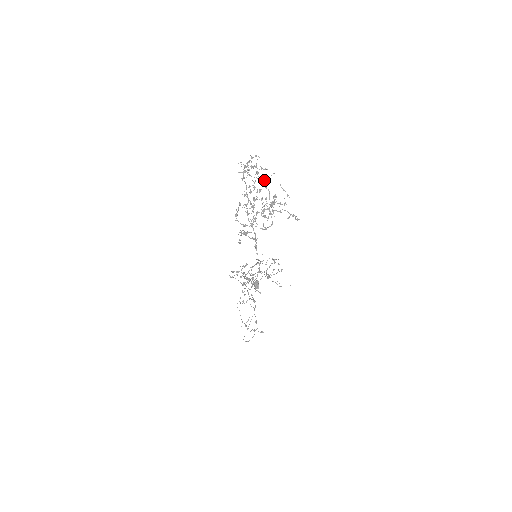
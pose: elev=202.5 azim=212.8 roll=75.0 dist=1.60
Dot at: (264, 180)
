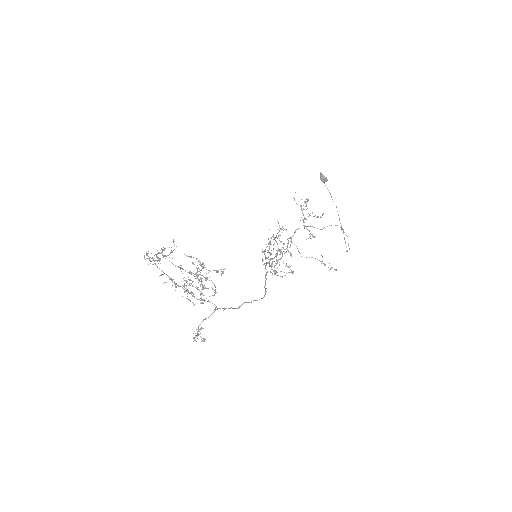
Dot at: (172, 263)
